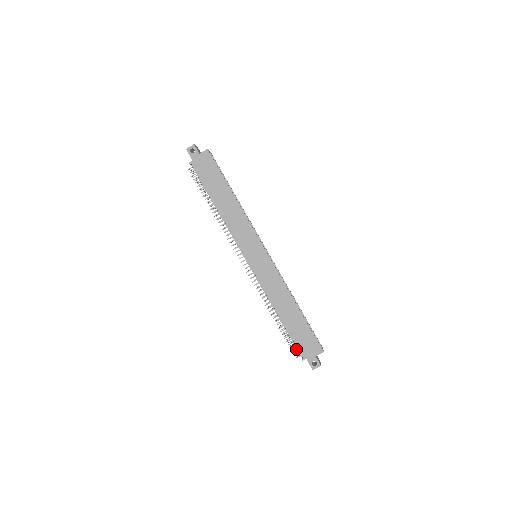
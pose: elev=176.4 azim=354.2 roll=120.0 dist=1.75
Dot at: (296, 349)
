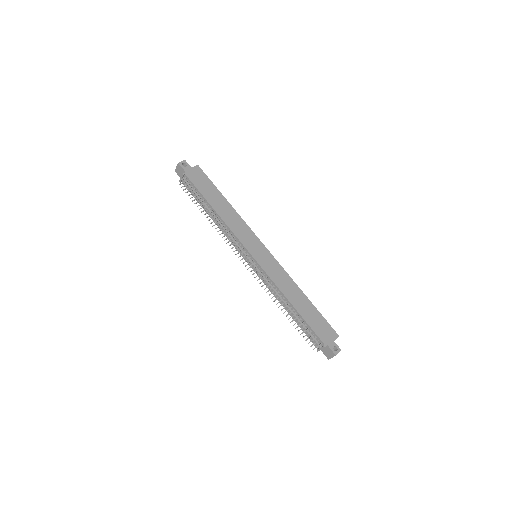
Dot at: (315, 338)
